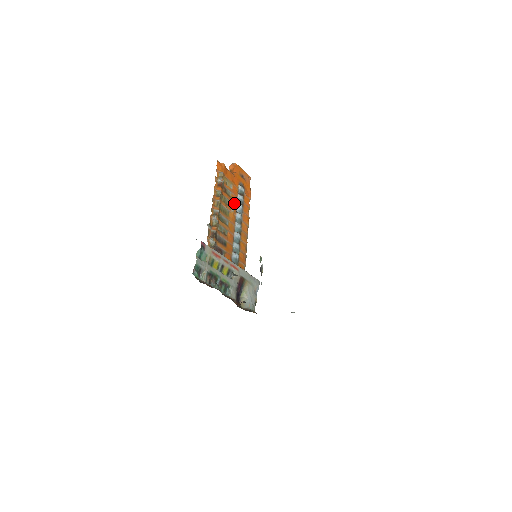
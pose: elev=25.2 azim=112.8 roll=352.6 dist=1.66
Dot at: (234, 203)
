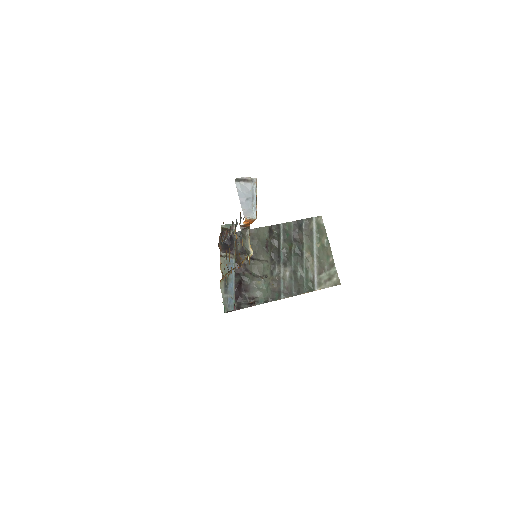
Dot at: occluded
